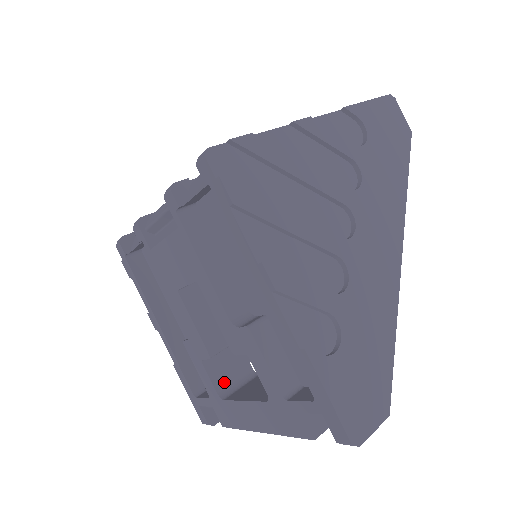
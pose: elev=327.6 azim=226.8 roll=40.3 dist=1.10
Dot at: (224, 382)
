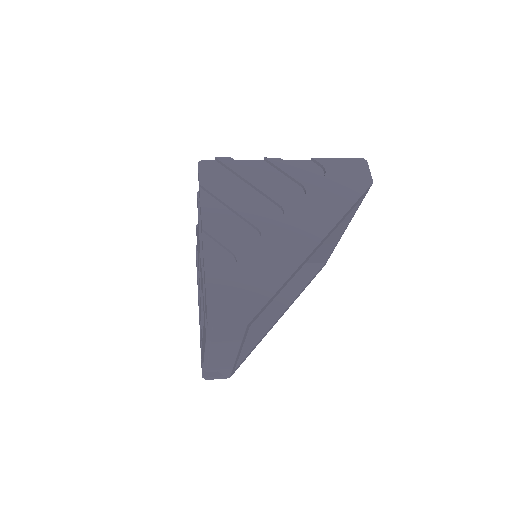
Dot at: occluded
